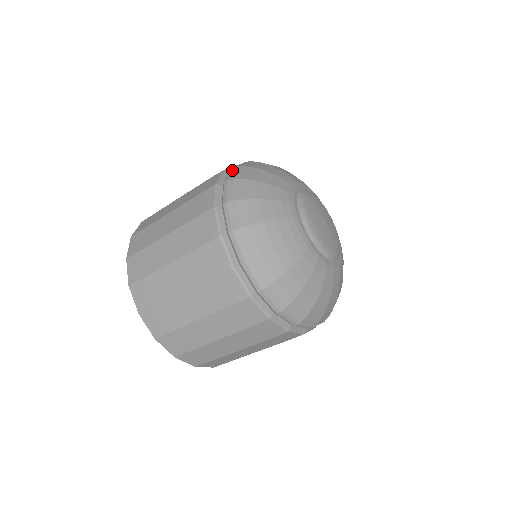
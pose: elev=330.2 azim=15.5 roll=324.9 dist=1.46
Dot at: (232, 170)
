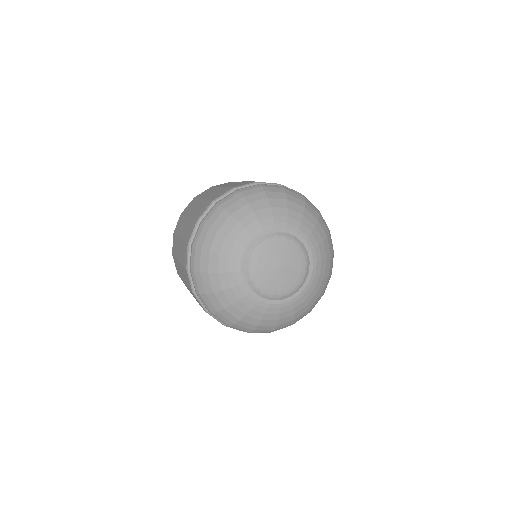
Dot at: (231, 193)
